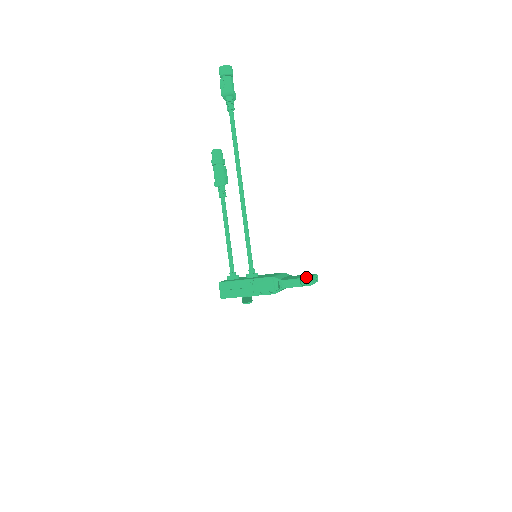
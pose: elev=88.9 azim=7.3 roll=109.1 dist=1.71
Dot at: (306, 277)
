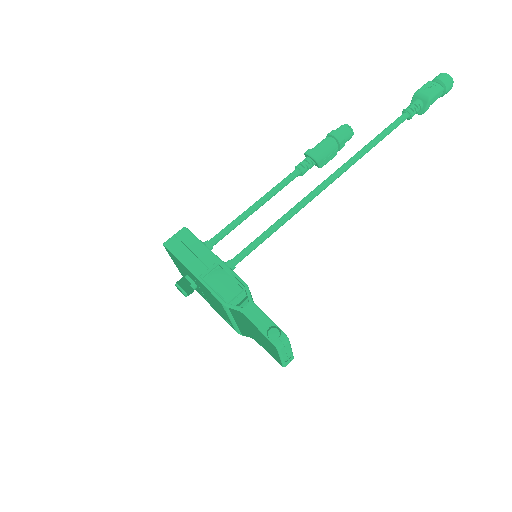
Dot at: occluded
